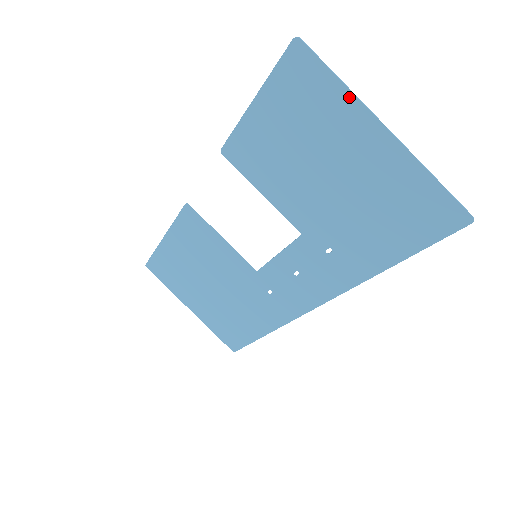
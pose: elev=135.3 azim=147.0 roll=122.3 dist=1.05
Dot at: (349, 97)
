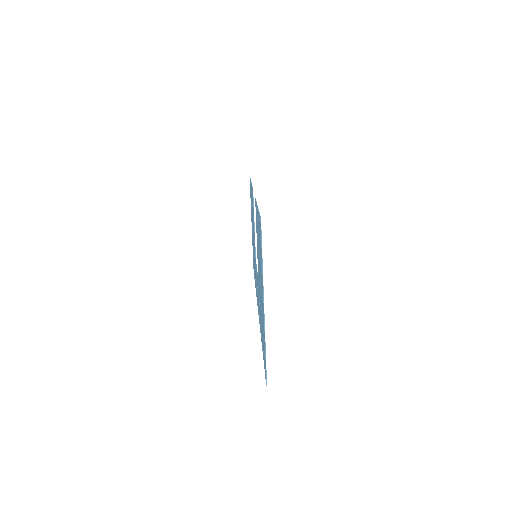
Dot at: (262, 274)
